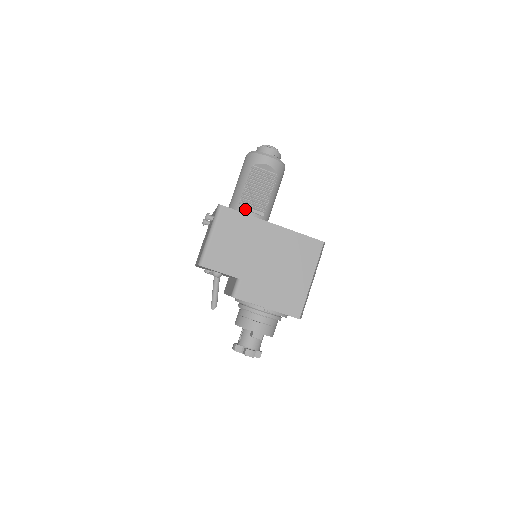
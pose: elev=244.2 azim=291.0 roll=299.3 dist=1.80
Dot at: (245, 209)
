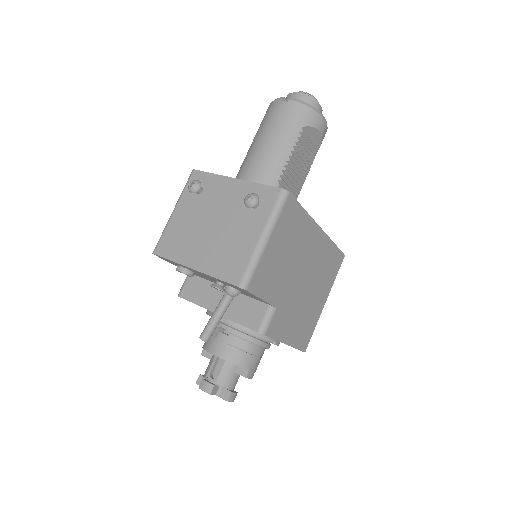
Dot at: occluded
